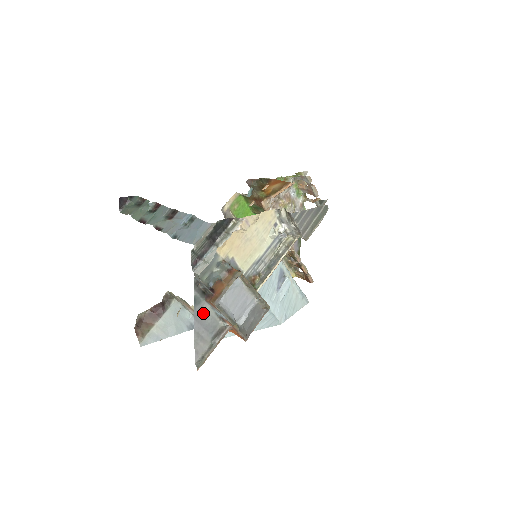
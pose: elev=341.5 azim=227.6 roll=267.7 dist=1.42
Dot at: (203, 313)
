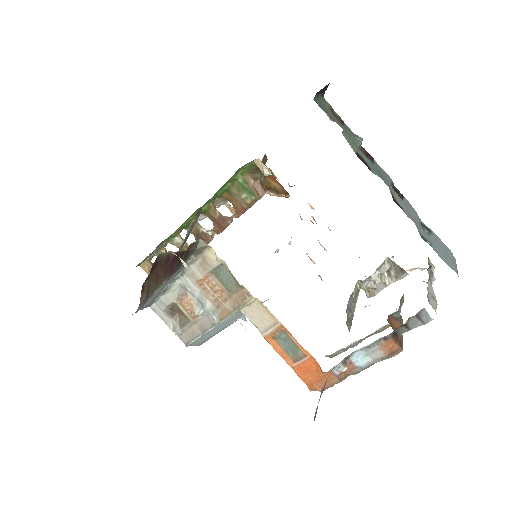
Dot at: occluded
